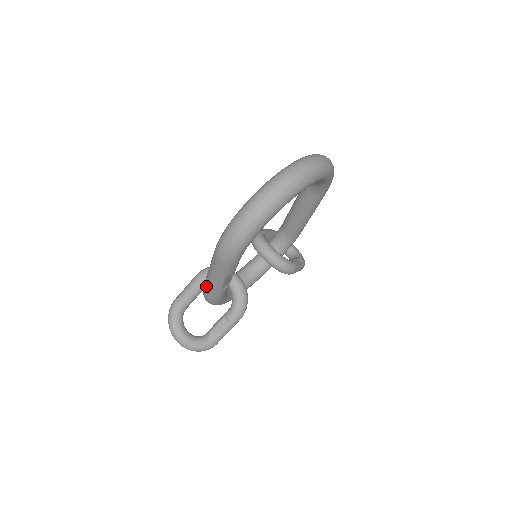
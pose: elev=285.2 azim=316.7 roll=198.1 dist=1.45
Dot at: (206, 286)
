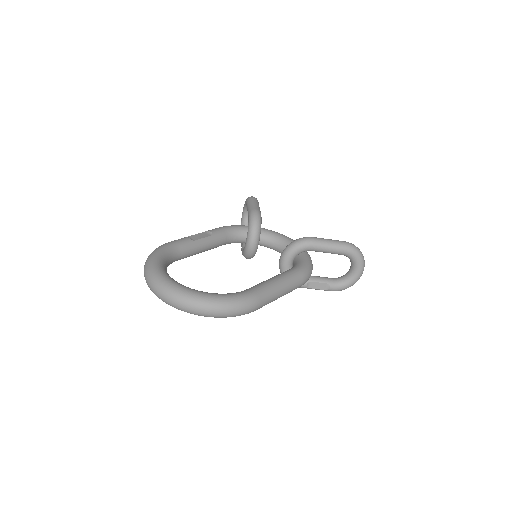
Dot at: occluded
